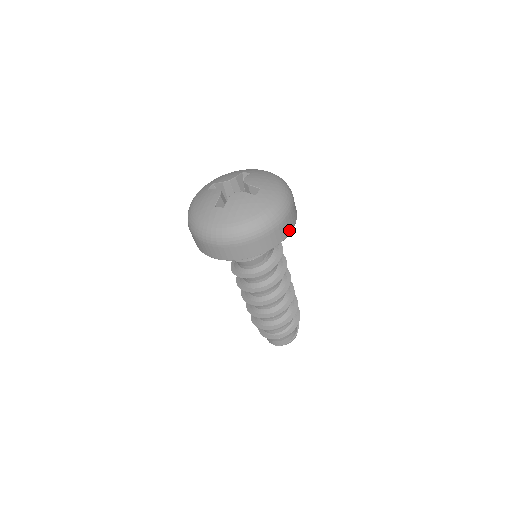
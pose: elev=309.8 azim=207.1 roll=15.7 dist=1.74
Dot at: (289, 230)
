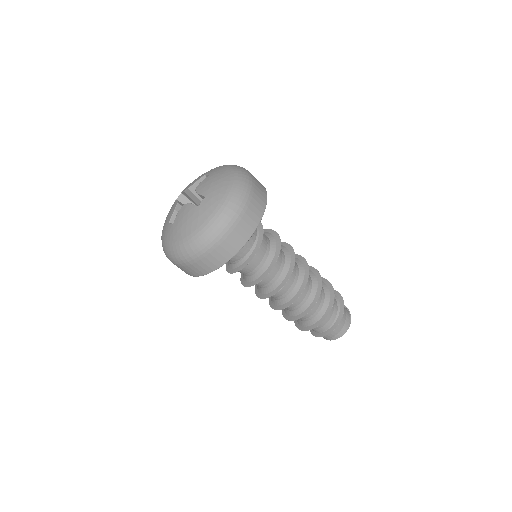
Dot at: occluded
